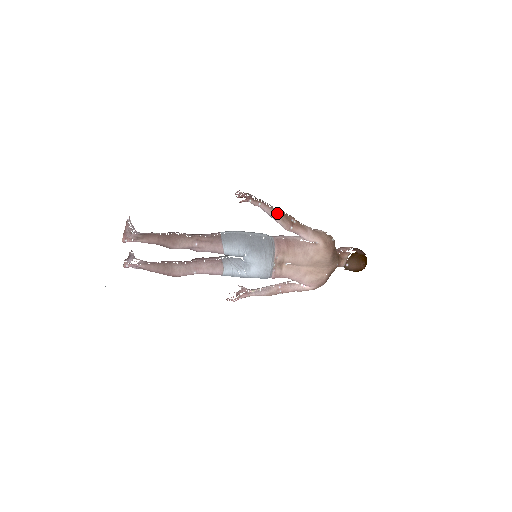
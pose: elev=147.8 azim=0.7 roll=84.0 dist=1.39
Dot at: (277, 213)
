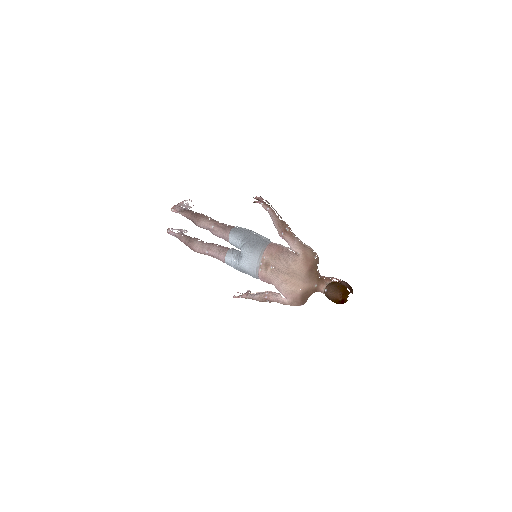
Dot at: (277, 219)
